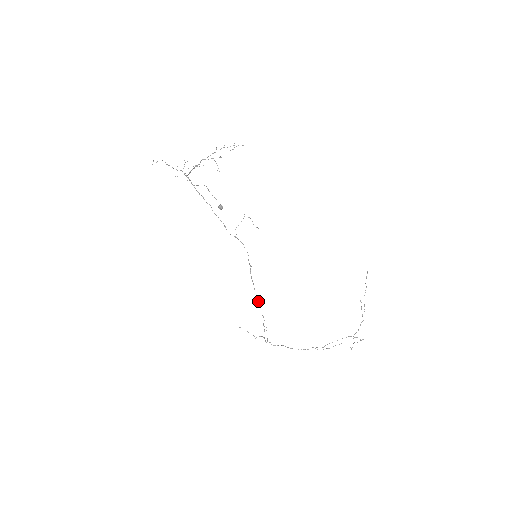
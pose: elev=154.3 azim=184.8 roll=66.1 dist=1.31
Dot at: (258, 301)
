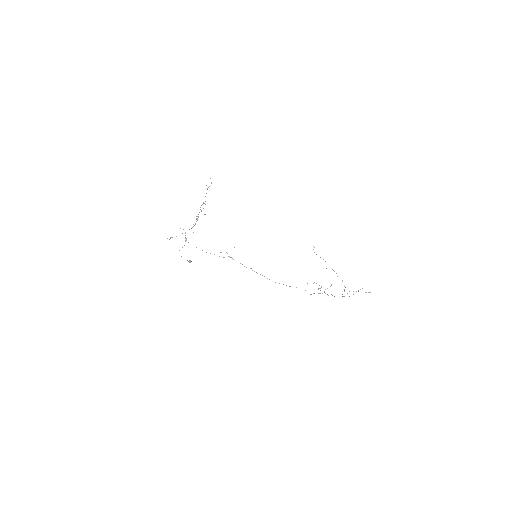
Dot at: occluded
